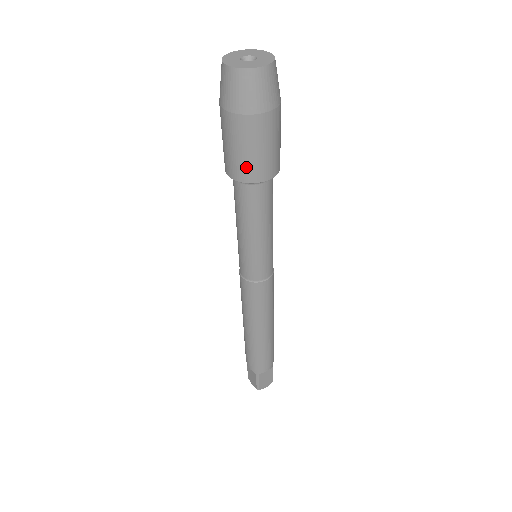
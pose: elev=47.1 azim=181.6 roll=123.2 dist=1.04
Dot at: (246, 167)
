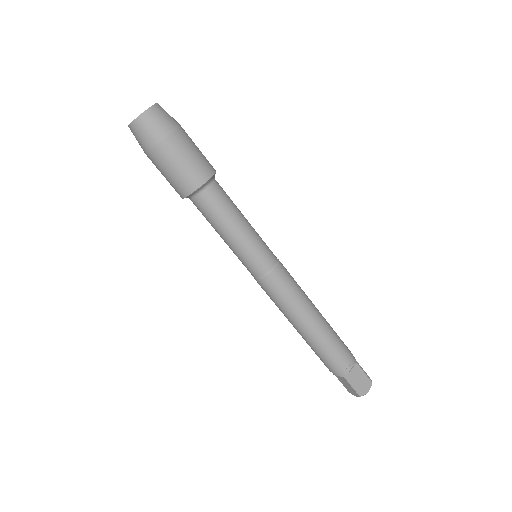
Dot at: (184, 181)
